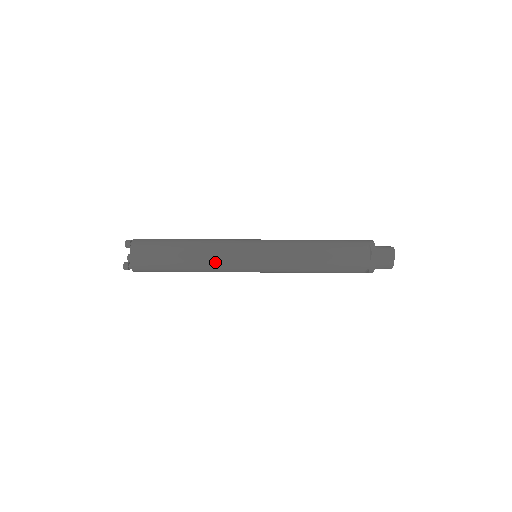
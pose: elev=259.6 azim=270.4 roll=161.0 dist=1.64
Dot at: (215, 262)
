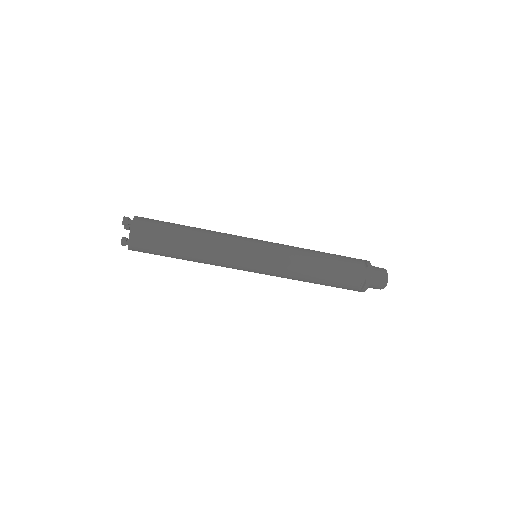
Dot at: (214, 264)
